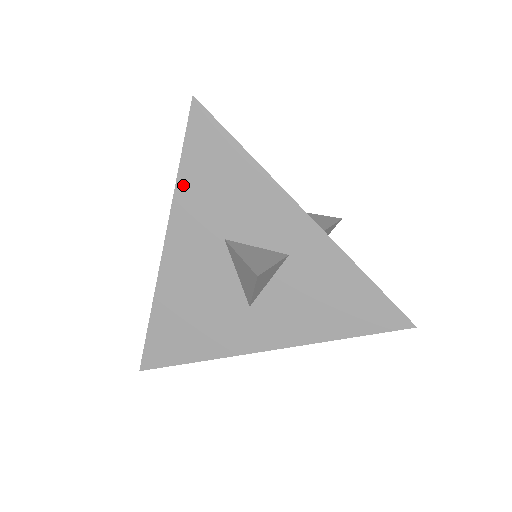
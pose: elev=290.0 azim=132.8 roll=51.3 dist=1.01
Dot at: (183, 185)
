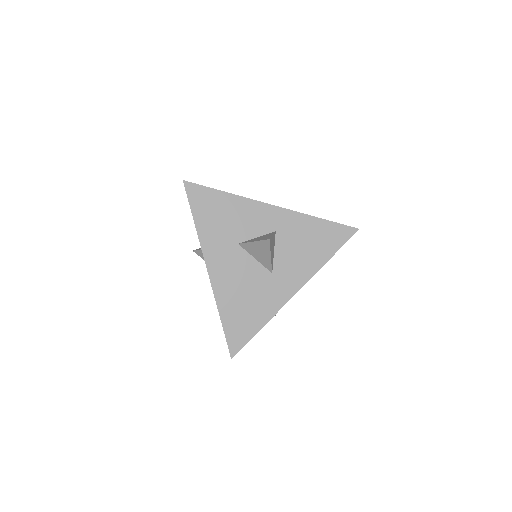
Dot at: (201, 228)
